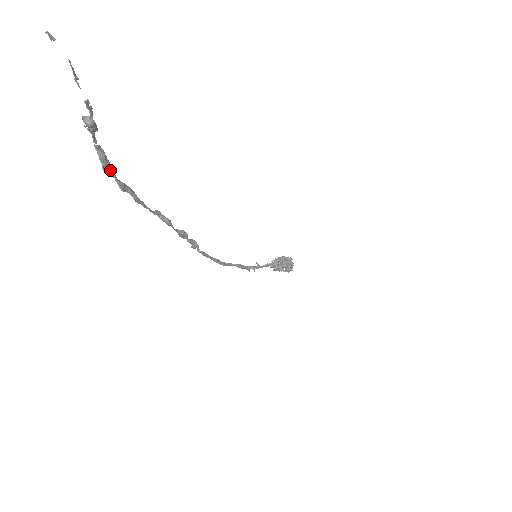
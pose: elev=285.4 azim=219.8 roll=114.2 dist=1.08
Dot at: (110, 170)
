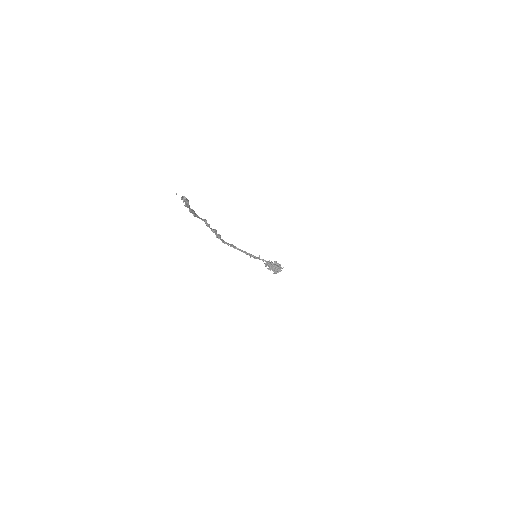
Dot at: (188, 206)
